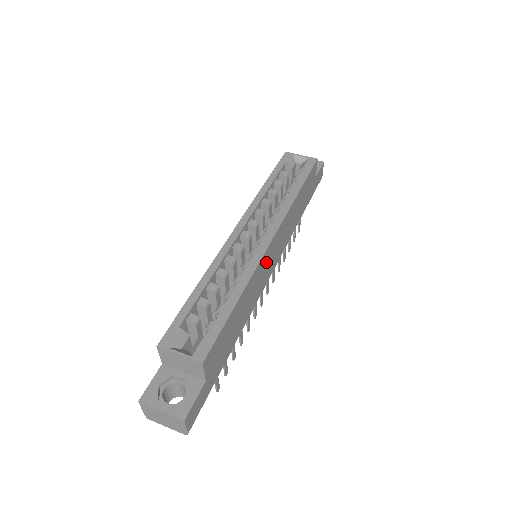
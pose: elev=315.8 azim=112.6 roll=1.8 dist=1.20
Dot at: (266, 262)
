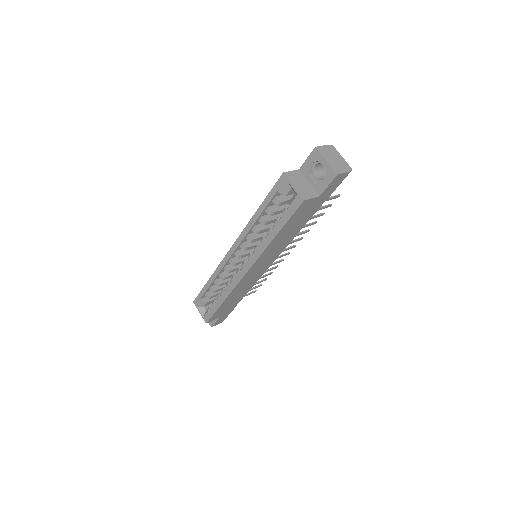
Dot at: (250, 276)
